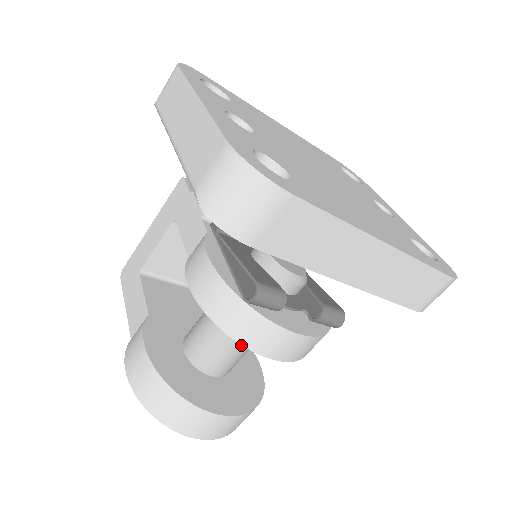
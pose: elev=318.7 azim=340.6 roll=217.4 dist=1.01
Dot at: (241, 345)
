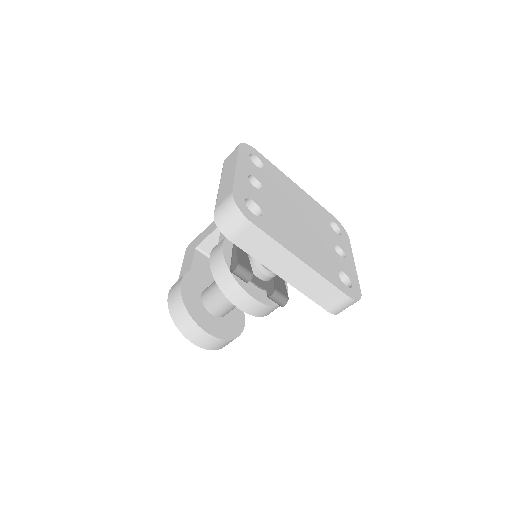
Dot at: occluded
